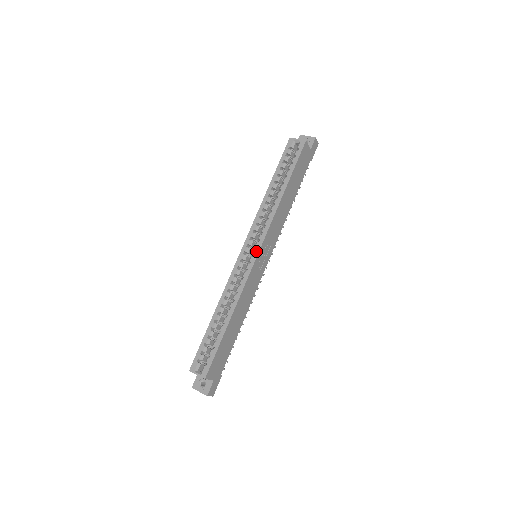
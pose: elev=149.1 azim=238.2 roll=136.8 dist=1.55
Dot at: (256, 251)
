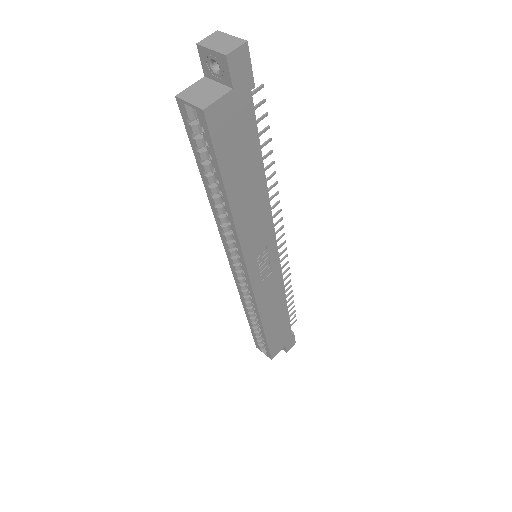
Dot at: (245, 276)
